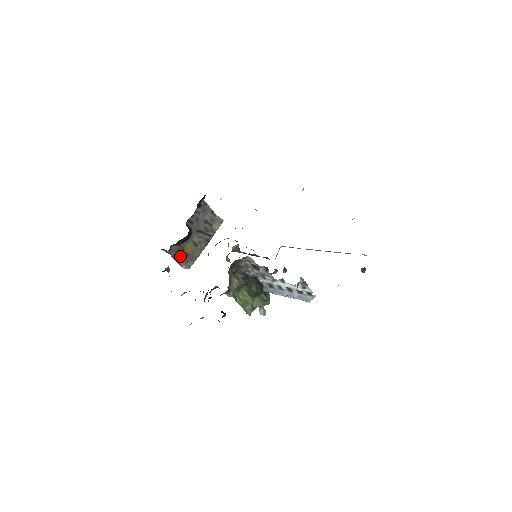
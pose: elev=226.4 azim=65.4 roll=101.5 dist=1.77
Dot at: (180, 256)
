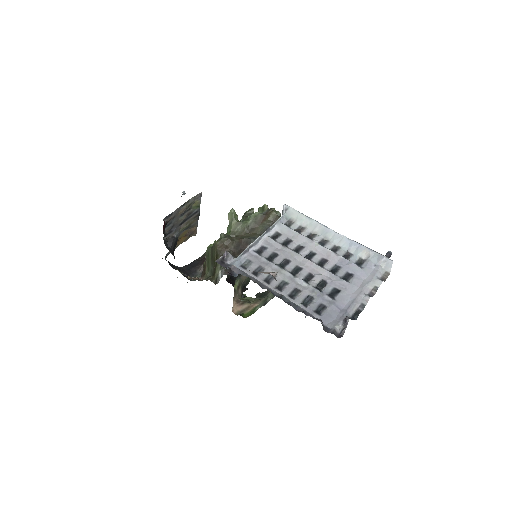
Dot at: (179, 244)
